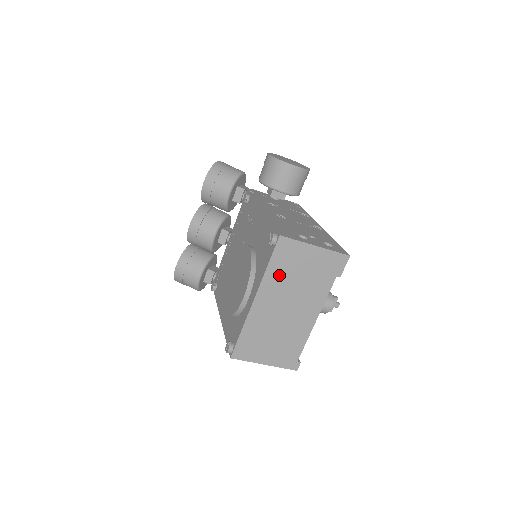
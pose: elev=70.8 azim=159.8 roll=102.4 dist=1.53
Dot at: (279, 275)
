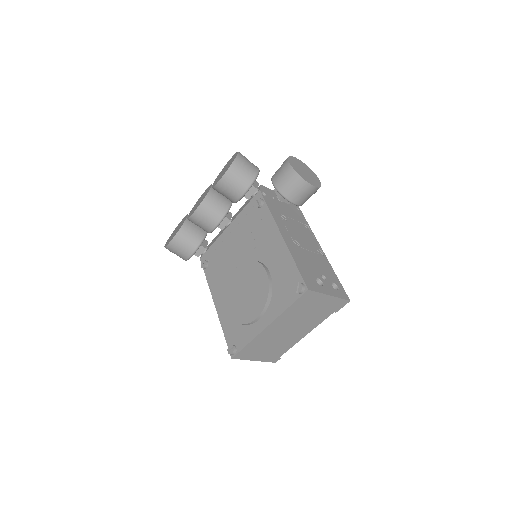
Dot at: (294, 312)
